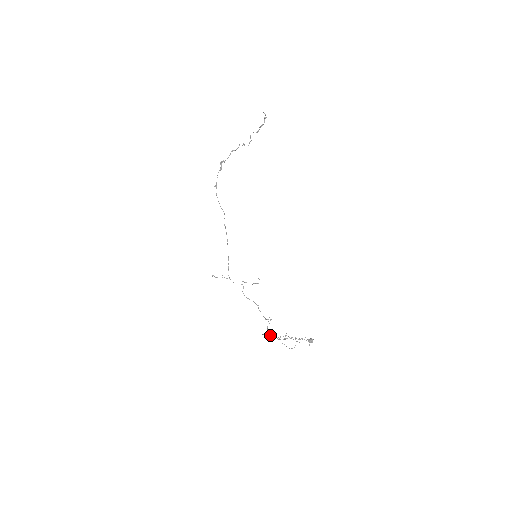
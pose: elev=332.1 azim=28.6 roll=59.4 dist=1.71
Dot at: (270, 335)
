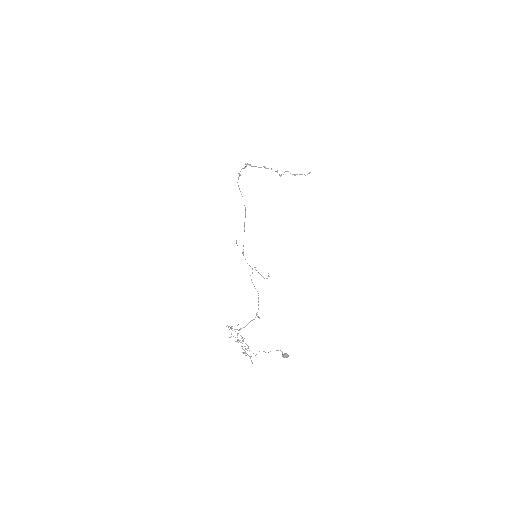
Dot at: occluded
